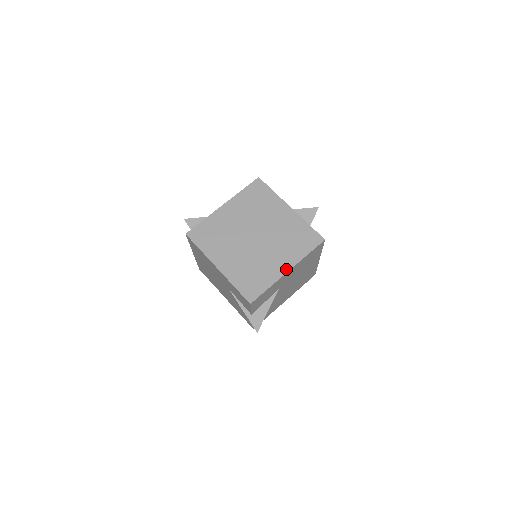
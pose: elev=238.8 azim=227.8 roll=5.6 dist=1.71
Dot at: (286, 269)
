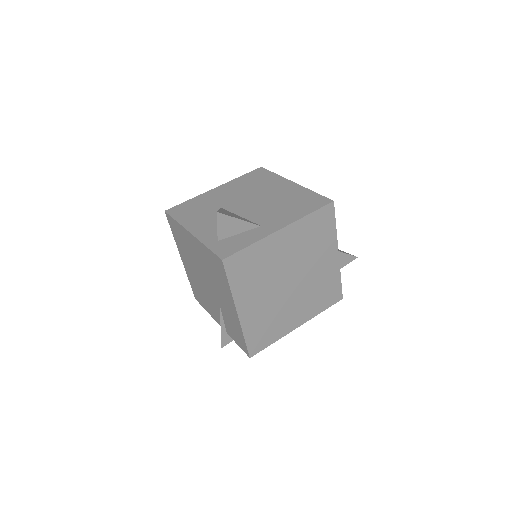
Dot at: (298, 325)
